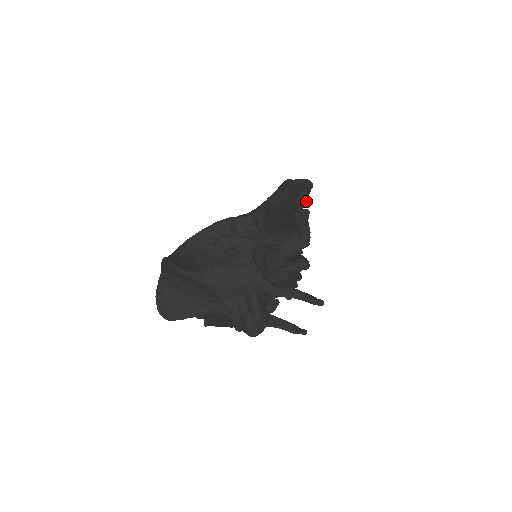
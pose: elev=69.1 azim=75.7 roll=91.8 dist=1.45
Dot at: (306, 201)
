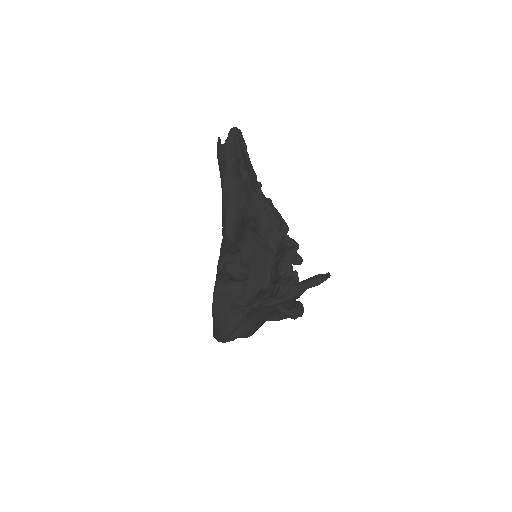
Dot at: (245, 145)
